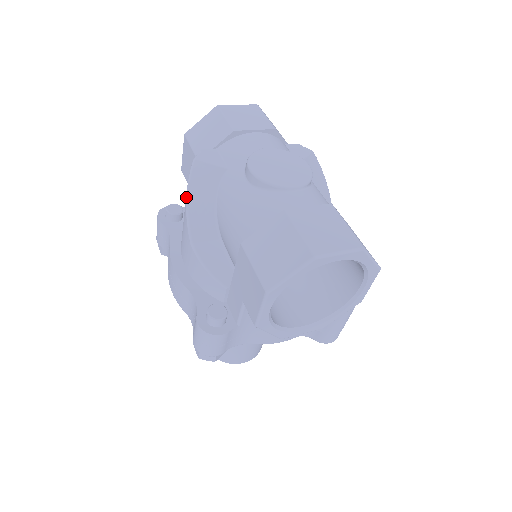
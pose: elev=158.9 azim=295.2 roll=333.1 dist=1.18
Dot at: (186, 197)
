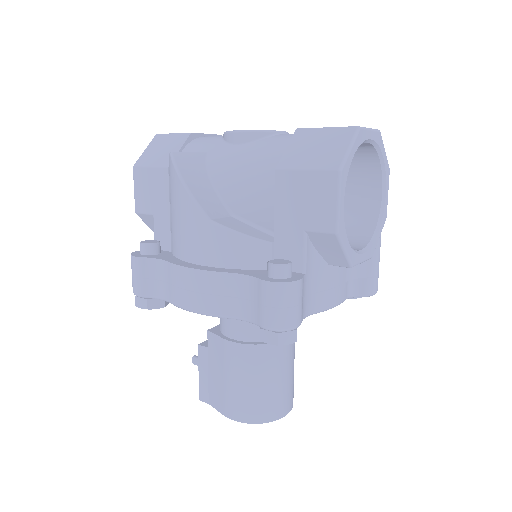
Dot at: (181, 182)
